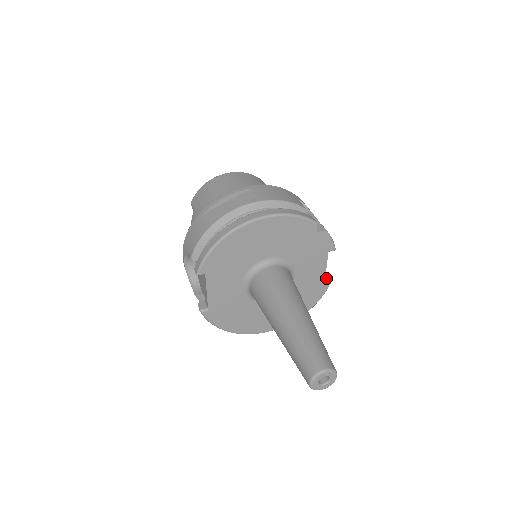
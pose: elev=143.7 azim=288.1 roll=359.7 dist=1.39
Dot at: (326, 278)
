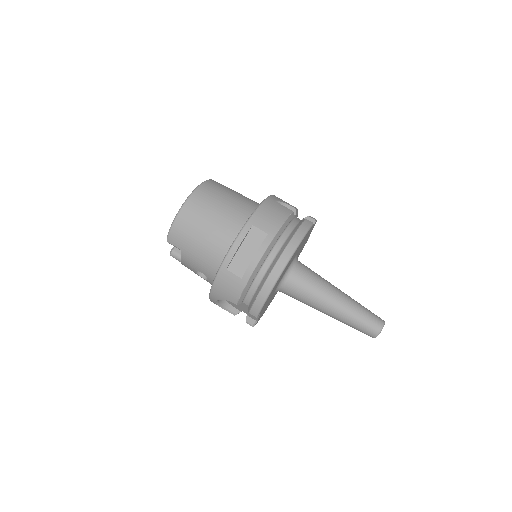
Dot at: occluded
